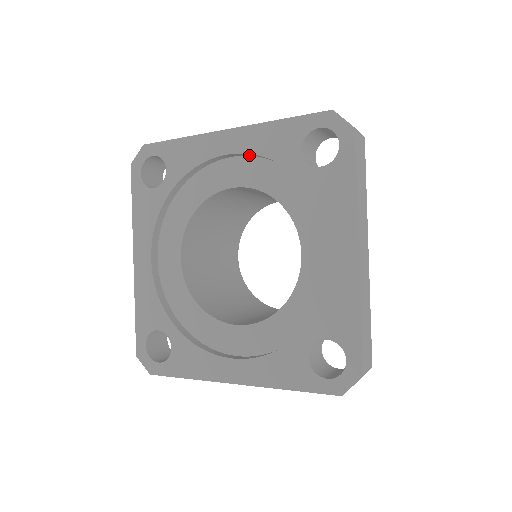
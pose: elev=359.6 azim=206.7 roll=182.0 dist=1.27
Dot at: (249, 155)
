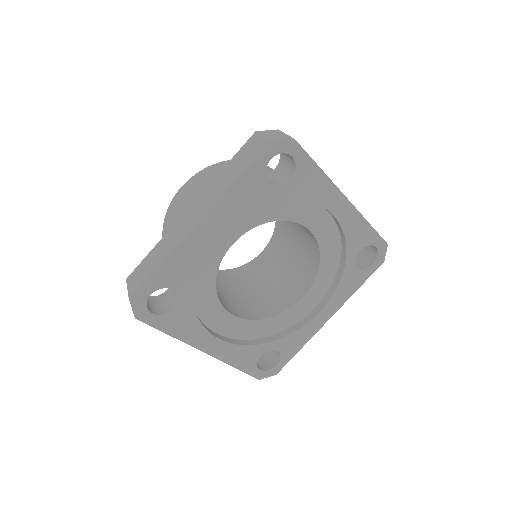
Dot at: occluded
